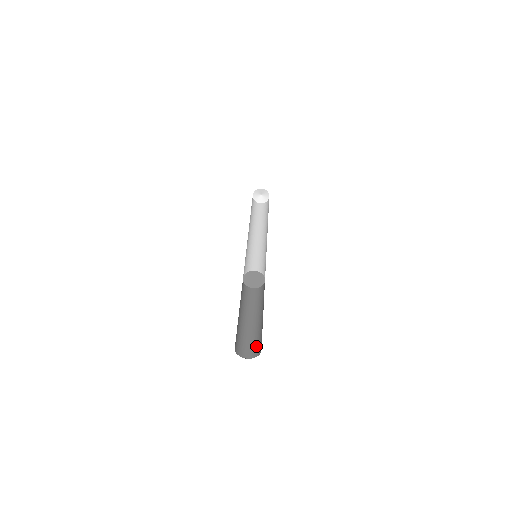
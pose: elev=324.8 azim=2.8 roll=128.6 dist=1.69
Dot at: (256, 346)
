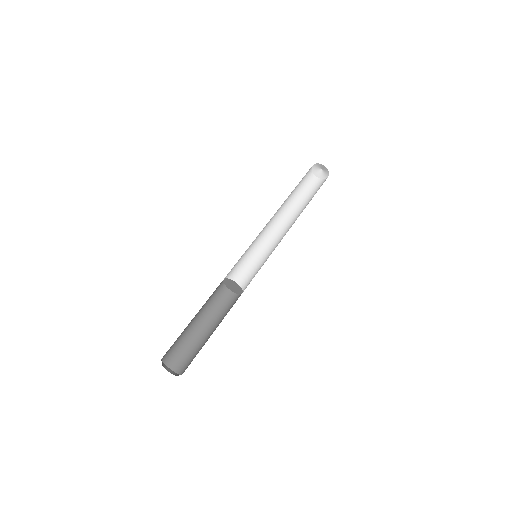
Dot at: (187, 362)
